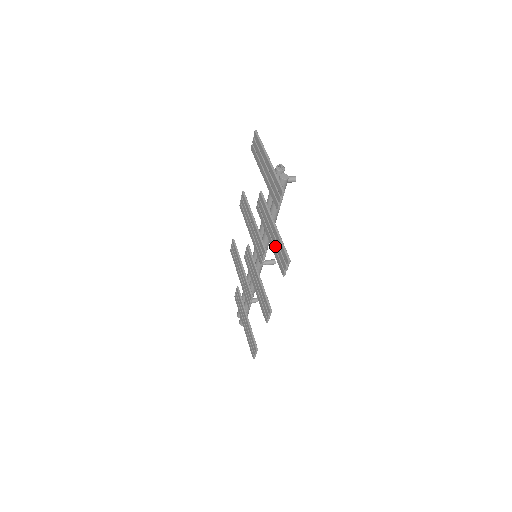
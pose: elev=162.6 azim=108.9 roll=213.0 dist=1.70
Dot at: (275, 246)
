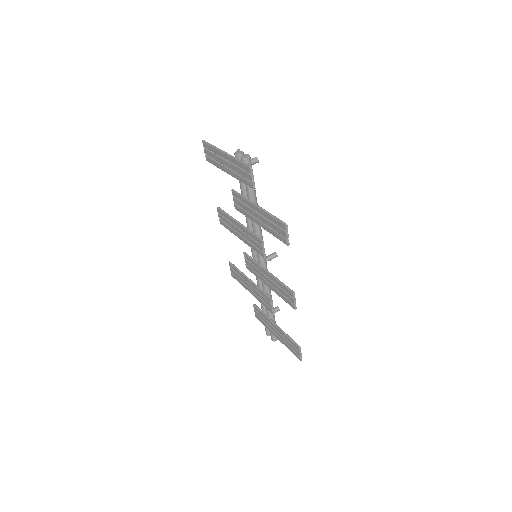
Dot at: (267, 225)
